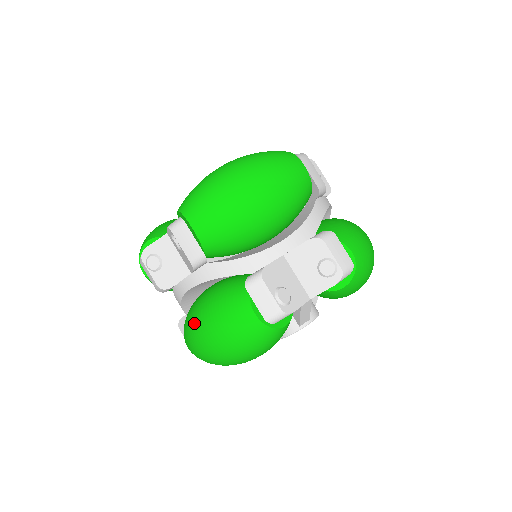
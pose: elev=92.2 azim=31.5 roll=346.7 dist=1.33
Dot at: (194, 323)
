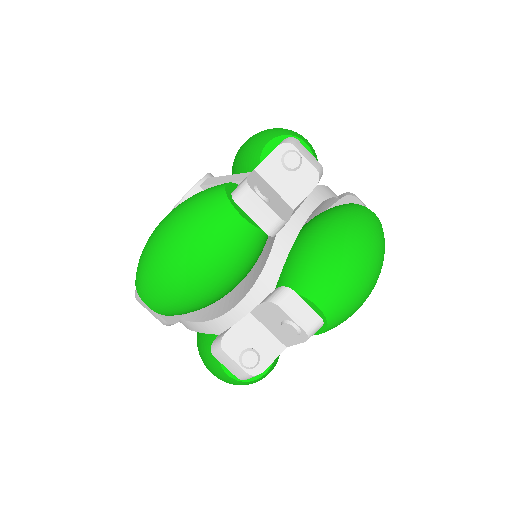
Dot at: occluded
